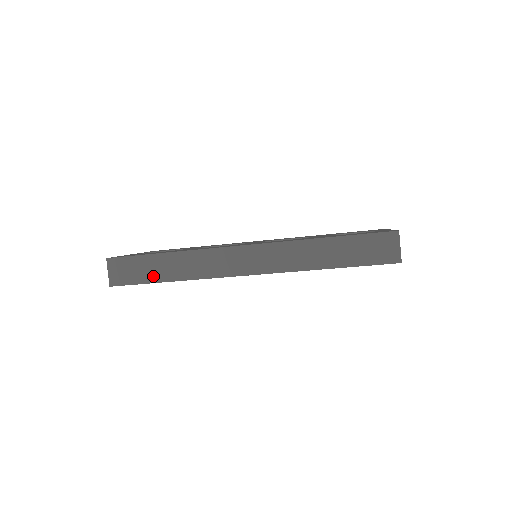
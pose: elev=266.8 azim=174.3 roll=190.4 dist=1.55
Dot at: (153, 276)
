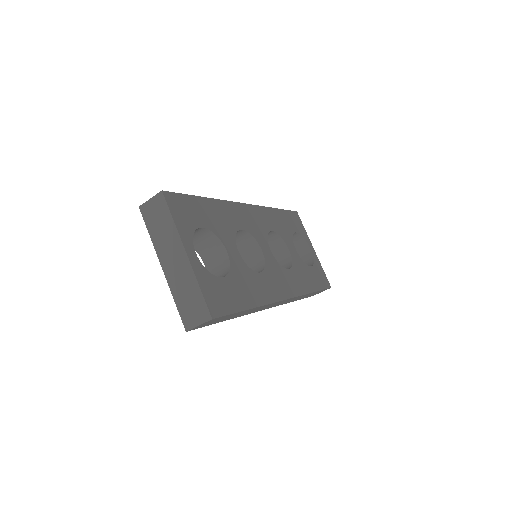
Dot at: occluded
